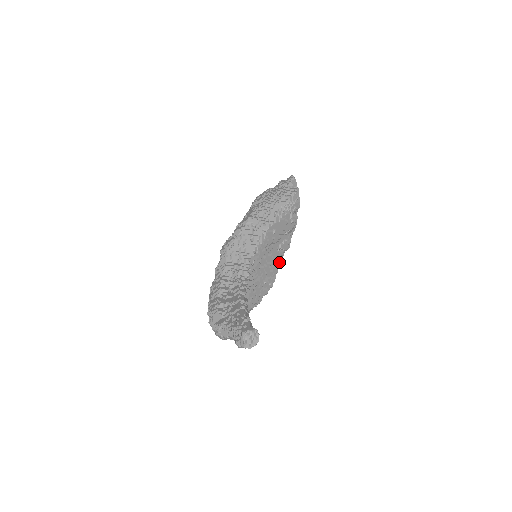
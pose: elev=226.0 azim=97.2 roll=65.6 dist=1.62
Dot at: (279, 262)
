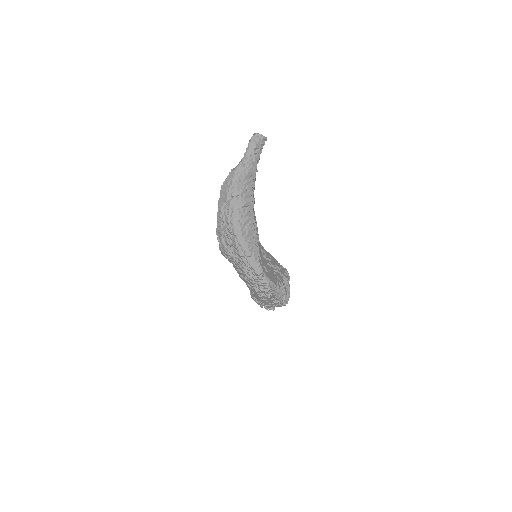
Dot at: (278, 284)
